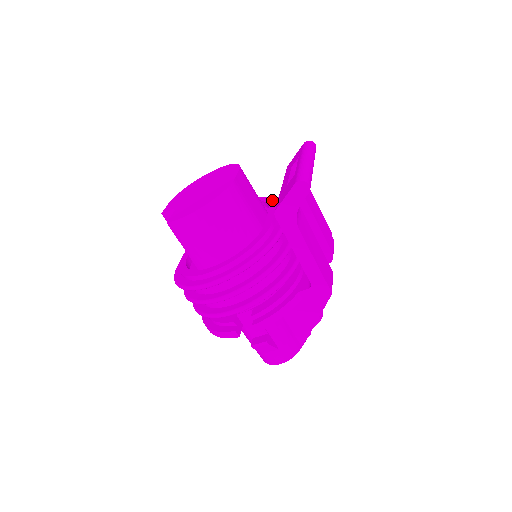
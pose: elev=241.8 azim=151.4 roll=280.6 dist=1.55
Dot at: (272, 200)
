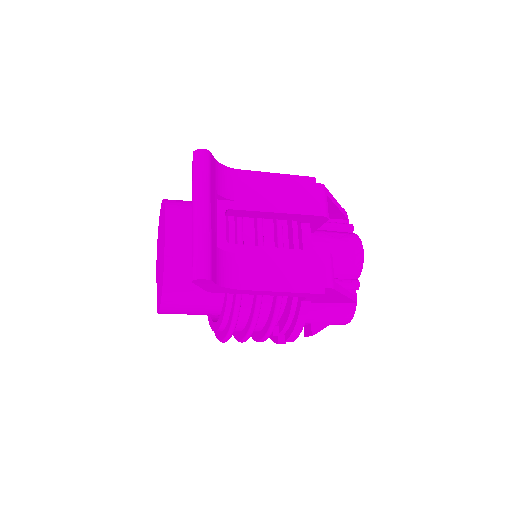
Dot at: occluded
